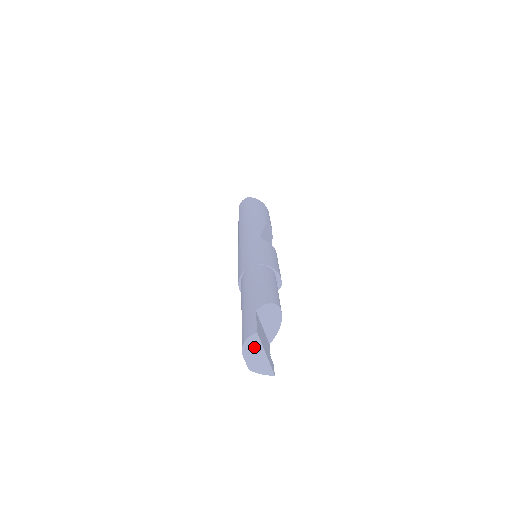
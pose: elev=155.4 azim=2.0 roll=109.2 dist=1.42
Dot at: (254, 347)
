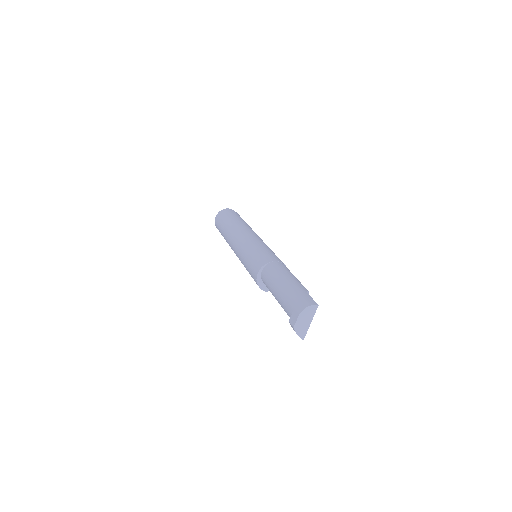
Dot at: (309, 314)
